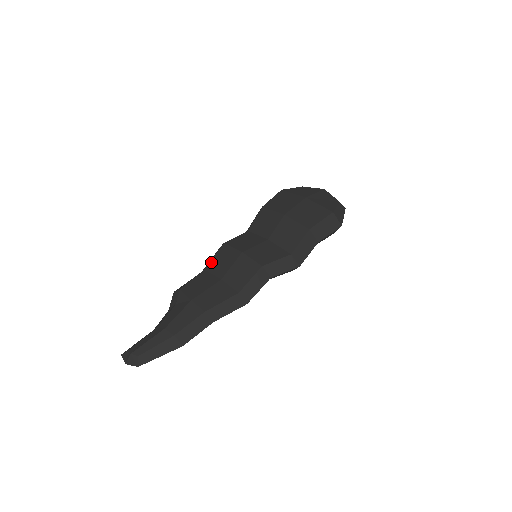
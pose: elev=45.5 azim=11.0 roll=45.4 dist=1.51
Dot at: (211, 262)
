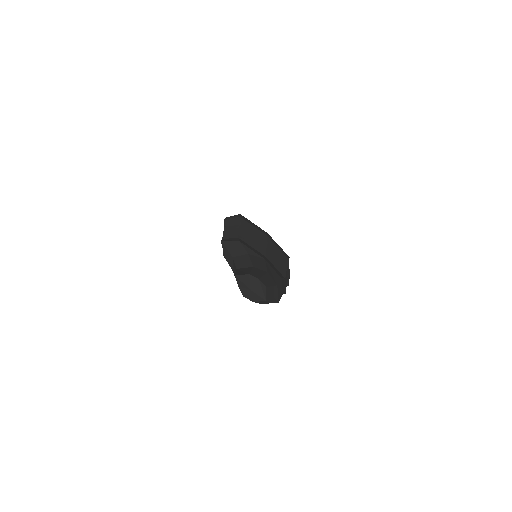
Dot at: (241, 235)
